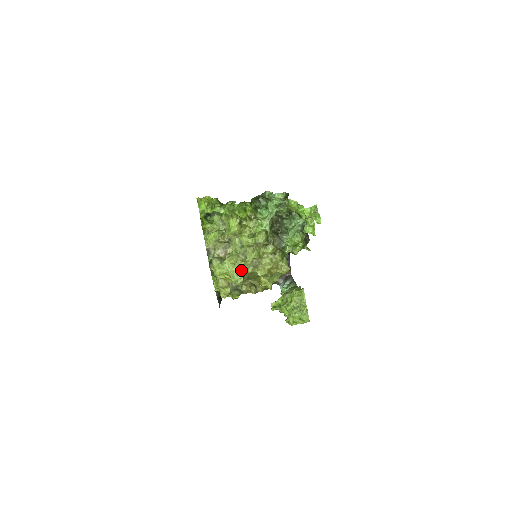
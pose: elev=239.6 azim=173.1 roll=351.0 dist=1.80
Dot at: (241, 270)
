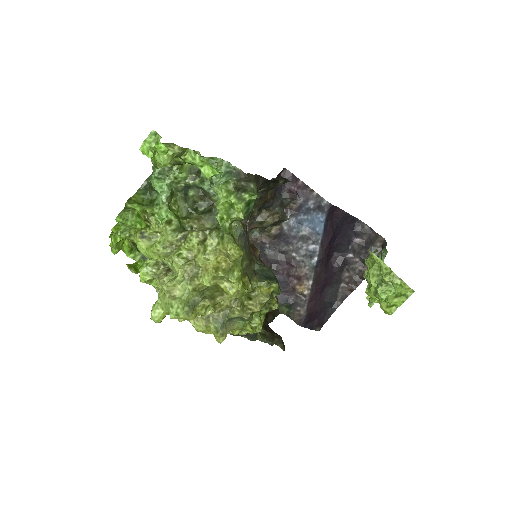
Dot at: (177, 295)
